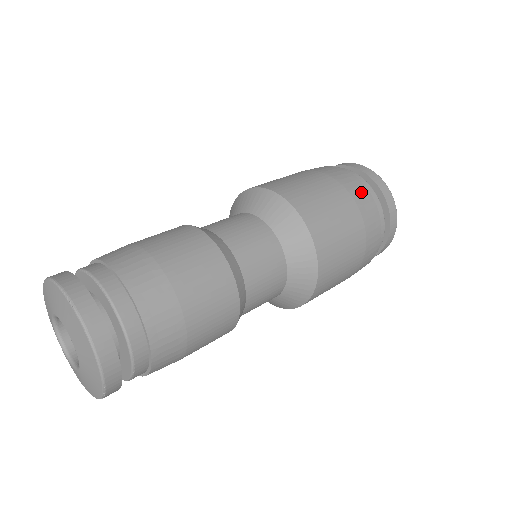
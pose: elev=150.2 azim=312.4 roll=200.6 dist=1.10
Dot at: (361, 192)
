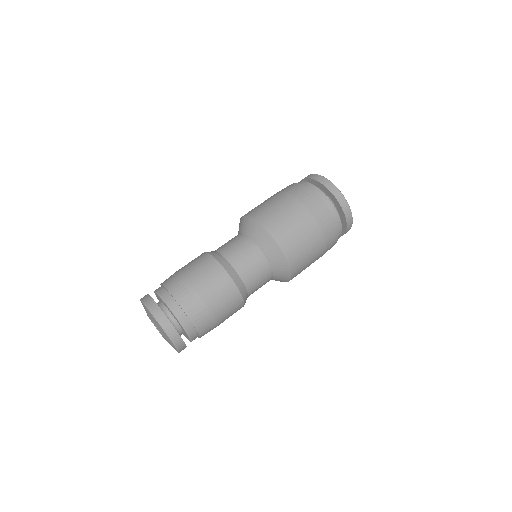
Dot at: (329, 224)
